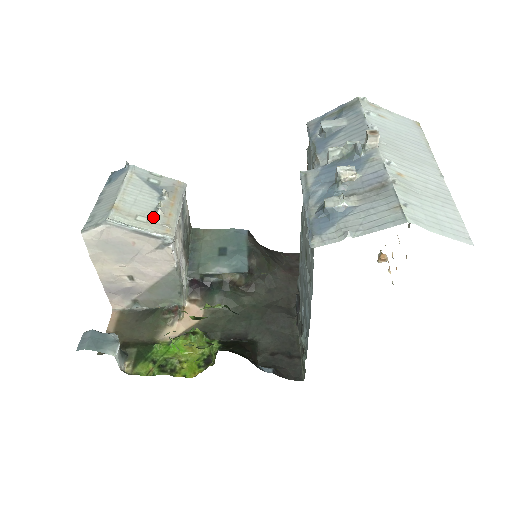
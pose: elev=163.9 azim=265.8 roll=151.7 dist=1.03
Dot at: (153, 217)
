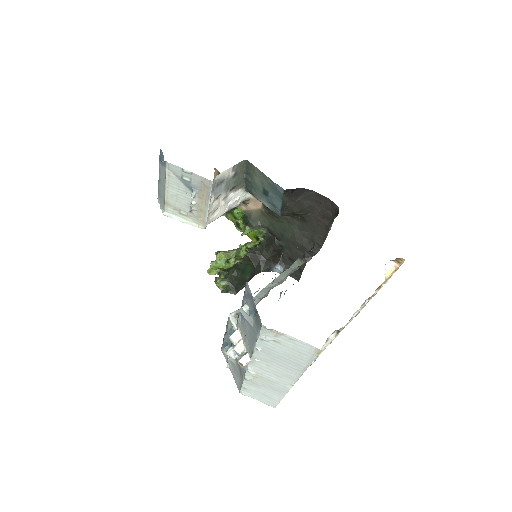
Dot at: (190, 212)
